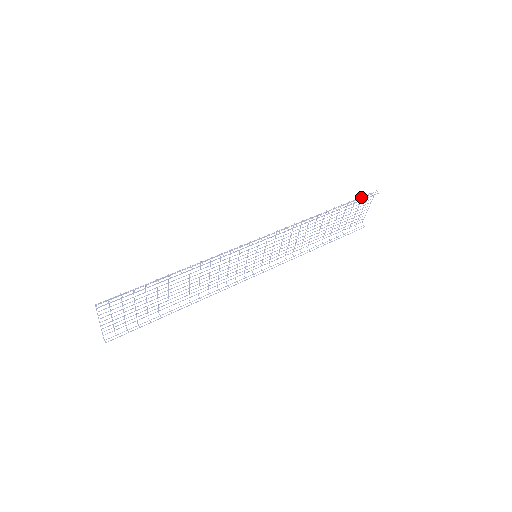
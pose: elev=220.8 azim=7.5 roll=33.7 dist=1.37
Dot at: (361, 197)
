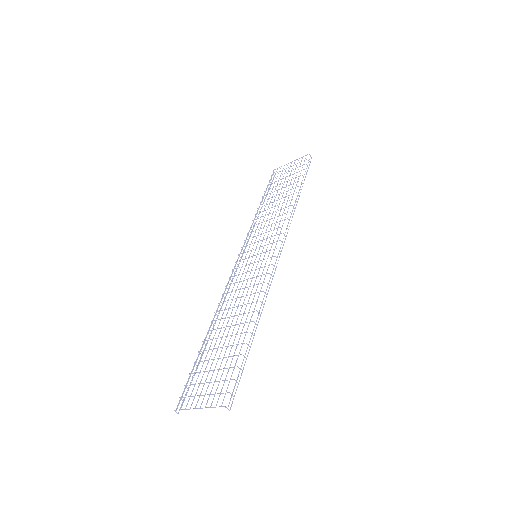
Dot at: occluded
